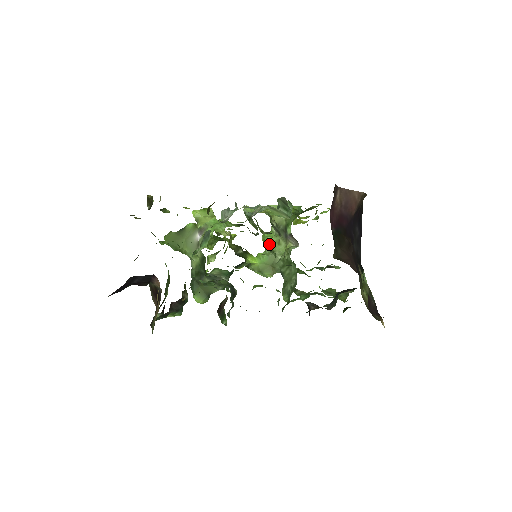
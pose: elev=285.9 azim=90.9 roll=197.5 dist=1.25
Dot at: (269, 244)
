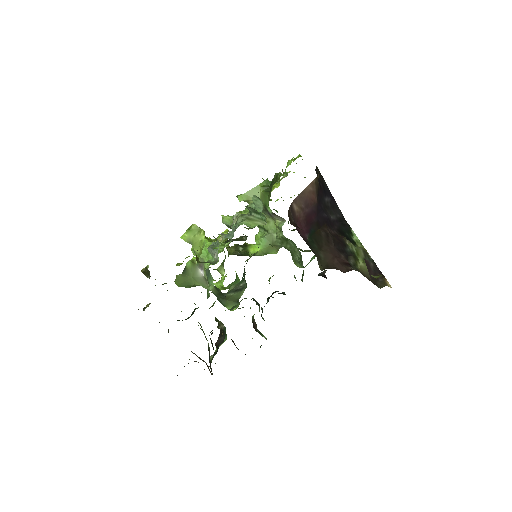
Dot at: occluded
